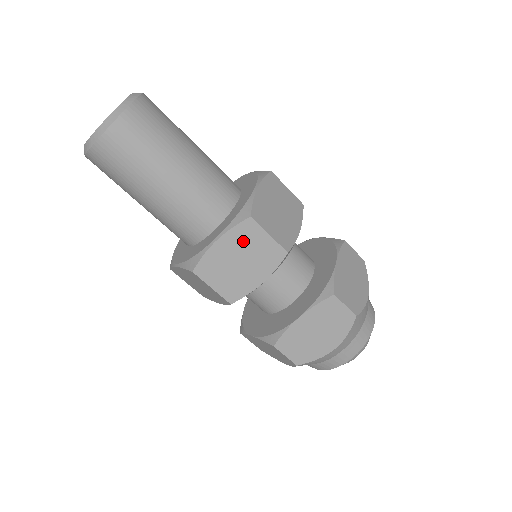
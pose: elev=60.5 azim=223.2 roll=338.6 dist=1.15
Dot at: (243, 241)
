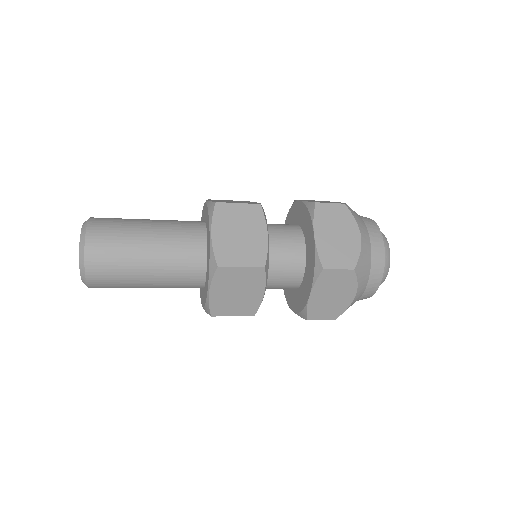
Dot at: (227, 282)
